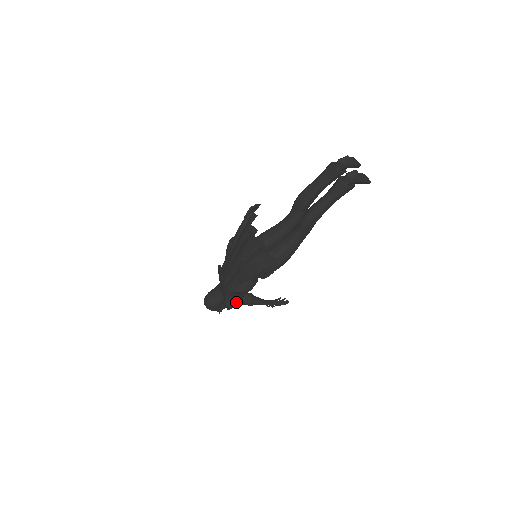
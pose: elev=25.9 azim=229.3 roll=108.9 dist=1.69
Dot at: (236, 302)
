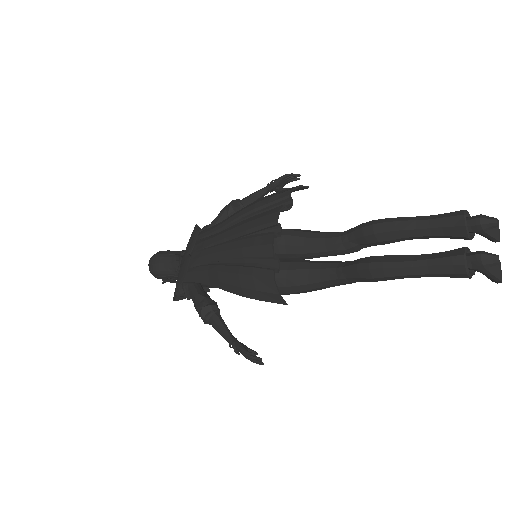
Dot at: occluded
